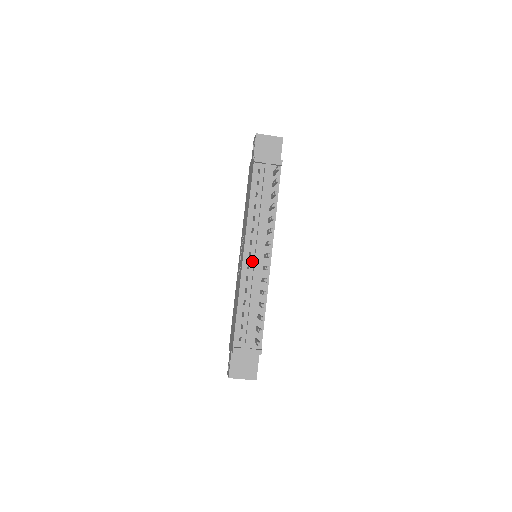
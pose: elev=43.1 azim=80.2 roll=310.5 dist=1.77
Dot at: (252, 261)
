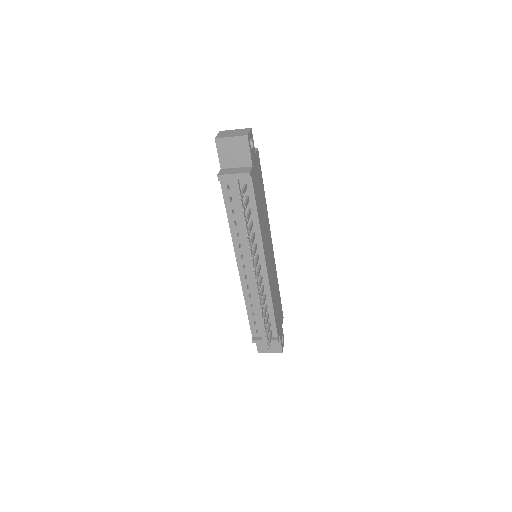
Dot at: (248, 272)
